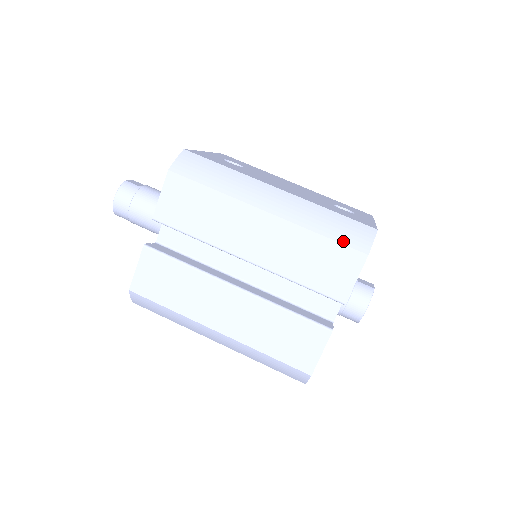
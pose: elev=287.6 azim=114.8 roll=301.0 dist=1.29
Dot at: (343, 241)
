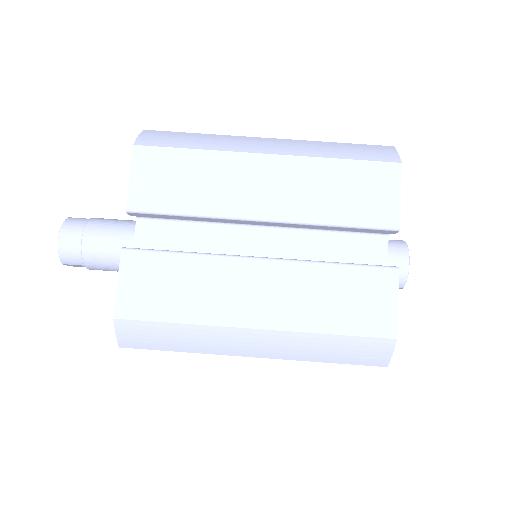
Dot at: (367, 158)
